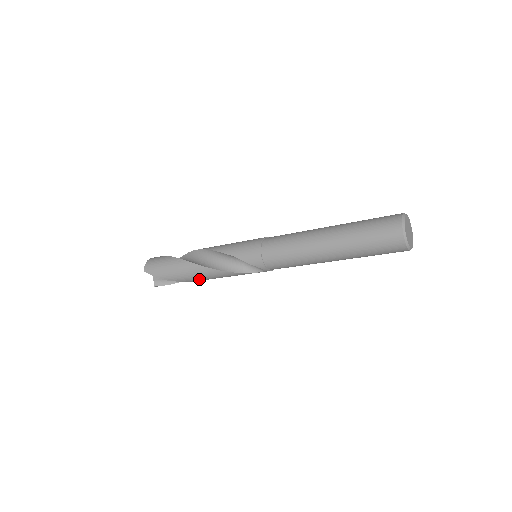
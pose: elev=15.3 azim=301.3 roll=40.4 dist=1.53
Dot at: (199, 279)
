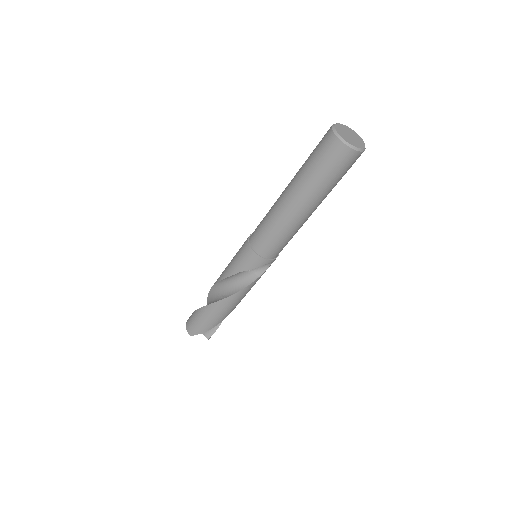
Dot at: (233, 308)
